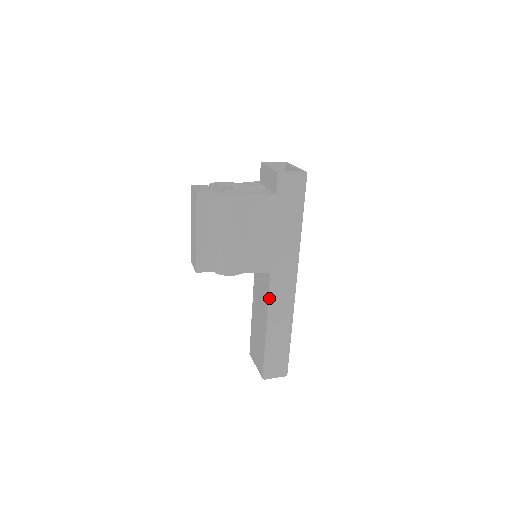
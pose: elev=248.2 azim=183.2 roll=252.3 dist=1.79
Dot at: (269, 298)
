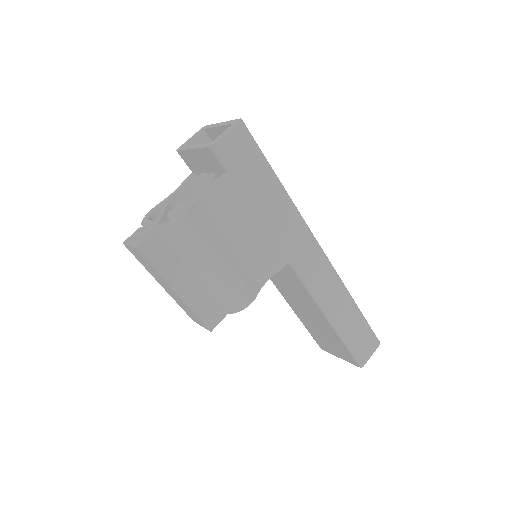
Dot at: (307, 288)
